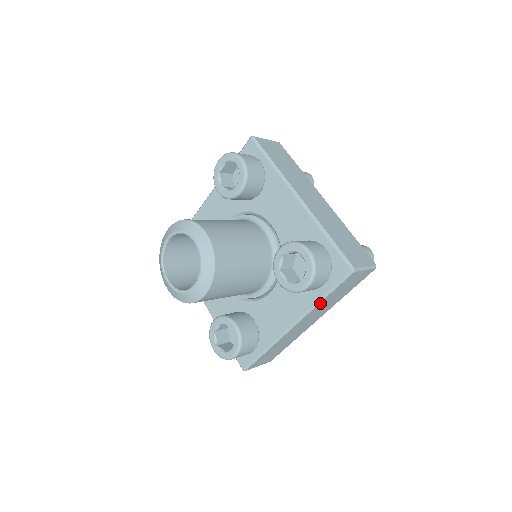
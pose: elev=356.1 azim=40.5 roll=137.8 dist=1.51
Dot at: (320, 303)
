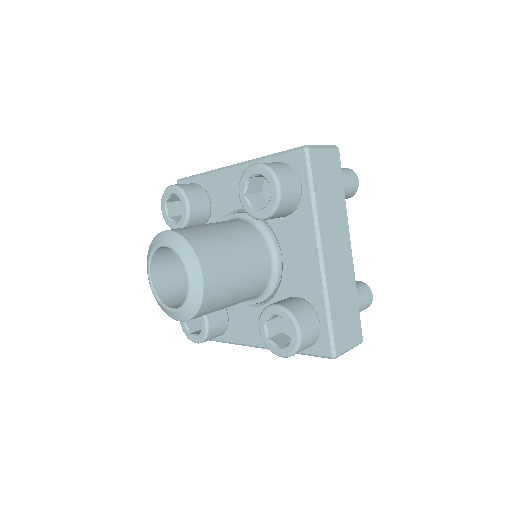
Dot at: (317, 207)
